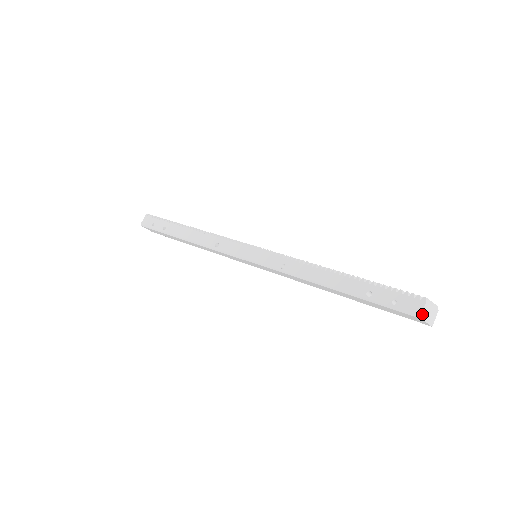
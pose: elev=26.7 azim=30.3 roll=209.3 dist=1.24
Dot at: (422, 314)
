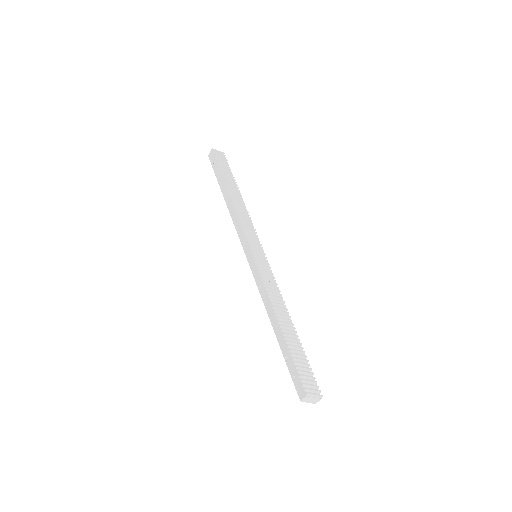
Dot at: (302, 400)
